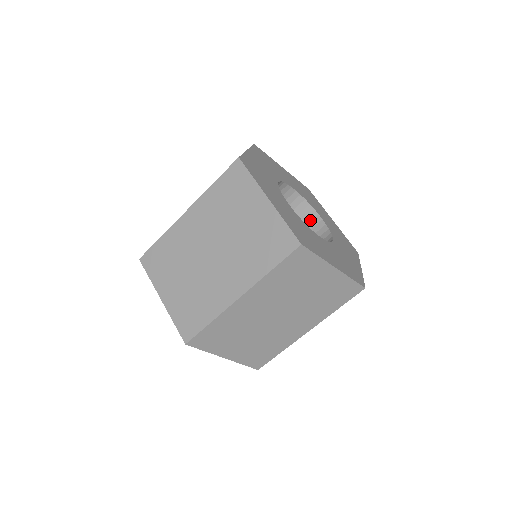
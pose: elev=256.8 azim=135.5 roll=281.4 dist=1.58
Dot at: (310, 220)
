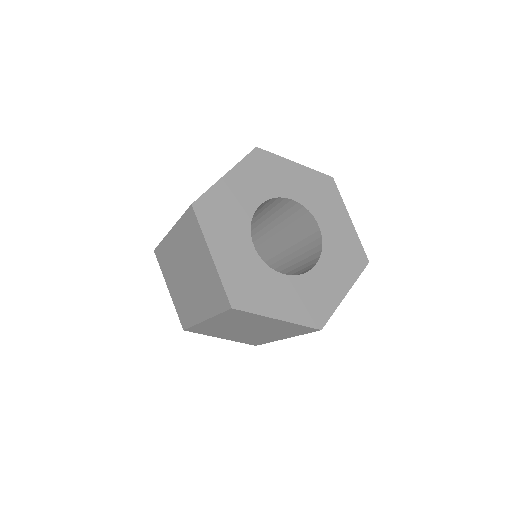
Dot at: (312, 264)
